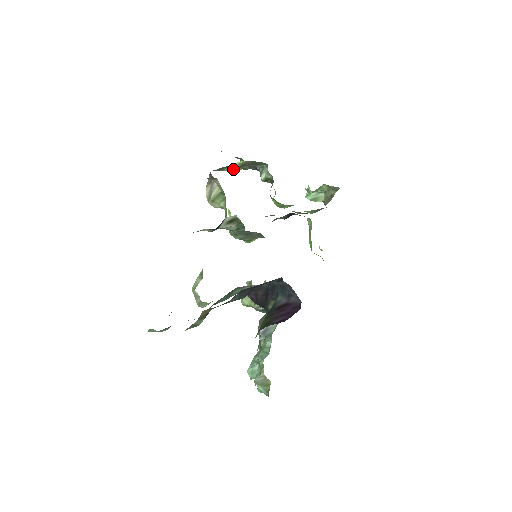
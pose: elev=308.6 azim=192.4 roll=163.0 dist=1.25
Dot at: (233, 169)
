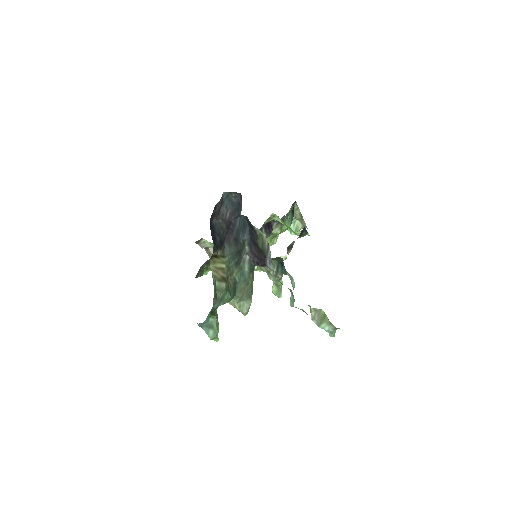
Dot at: occluded
